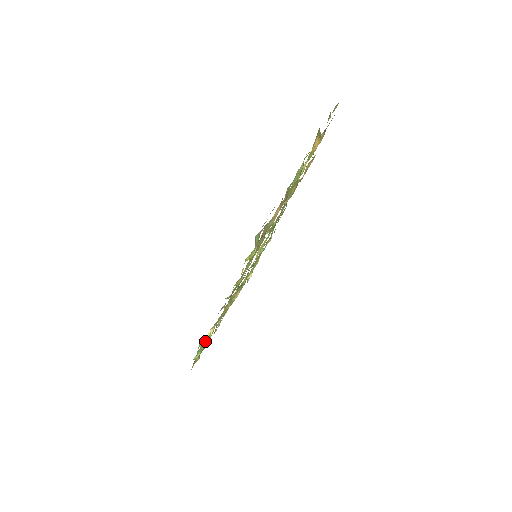
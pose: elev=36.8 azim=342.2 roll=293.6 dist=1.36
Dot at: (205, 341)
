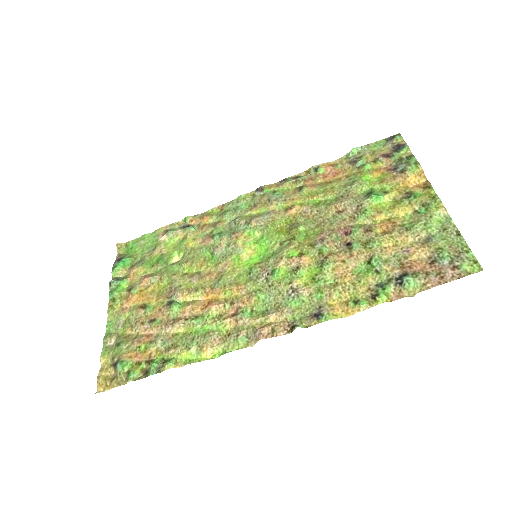
Dot at: occluded
